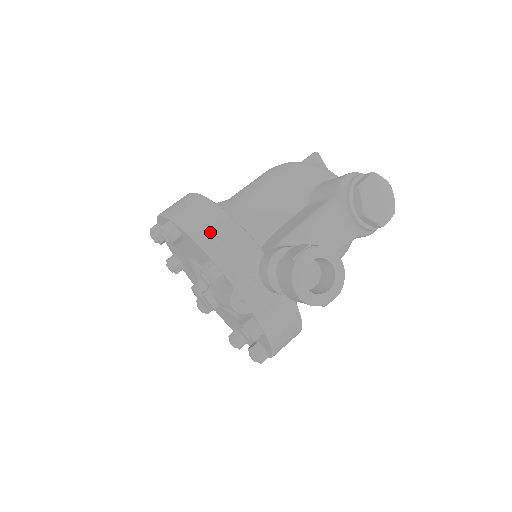
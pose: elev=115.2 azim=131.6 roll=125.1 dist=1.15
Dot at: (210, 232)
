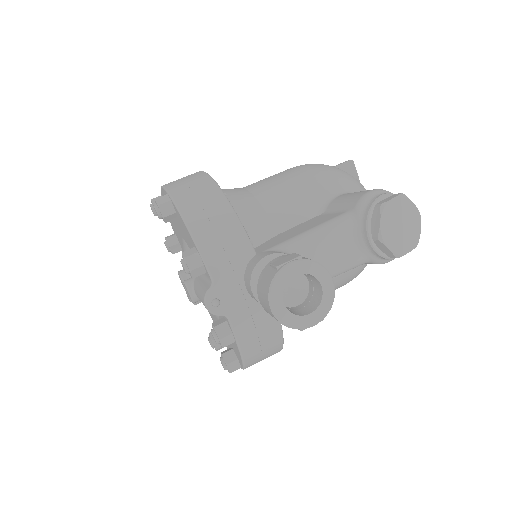
Dot at: (203, 216)
